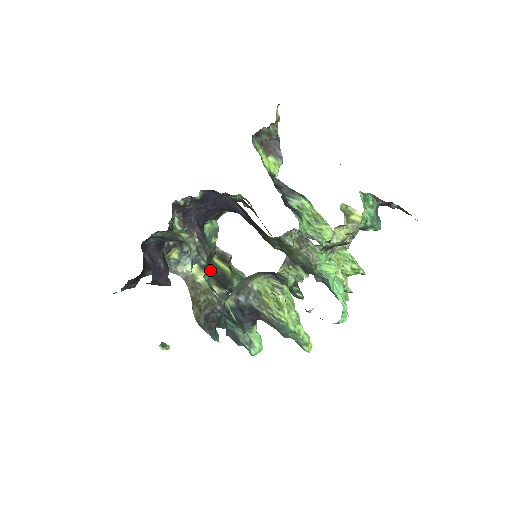
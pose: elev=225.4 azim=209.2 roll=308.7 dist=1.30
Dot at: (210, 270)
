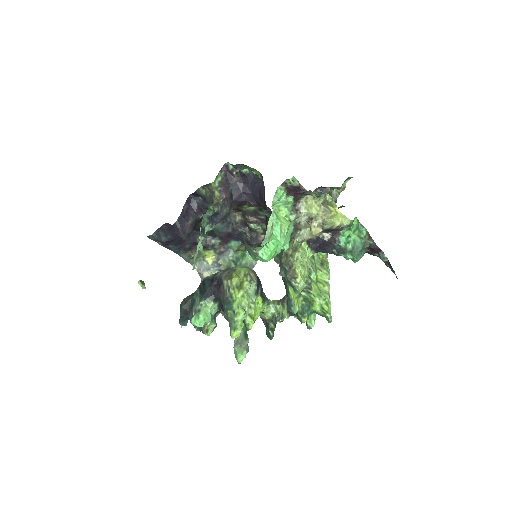
Dot at: occluded
